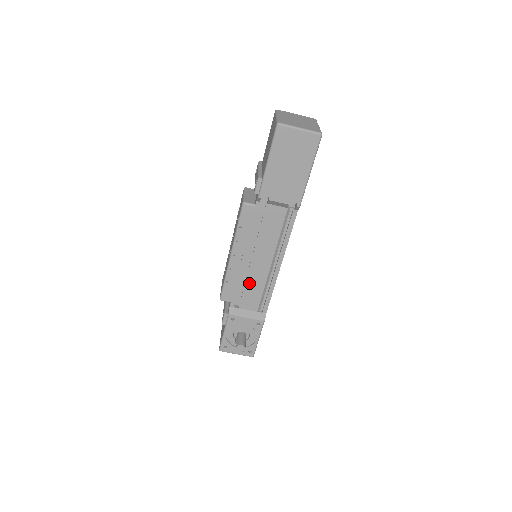
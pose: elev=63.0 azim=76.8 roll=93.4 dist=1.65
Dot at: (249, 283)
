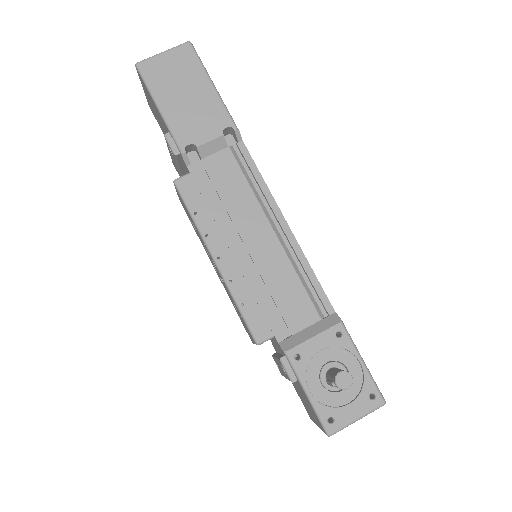
Dot at: (272, 283)
